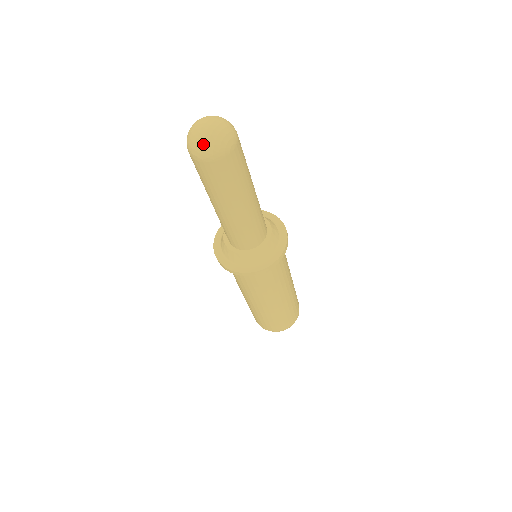
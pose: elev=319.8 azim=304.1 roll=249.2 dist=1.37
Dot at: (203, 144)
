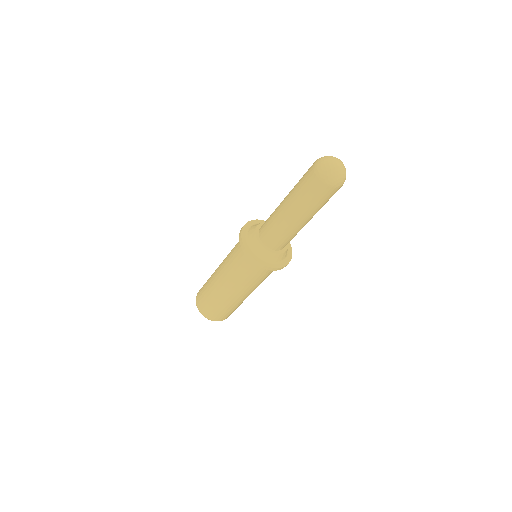
Dot at: (330, 170)
